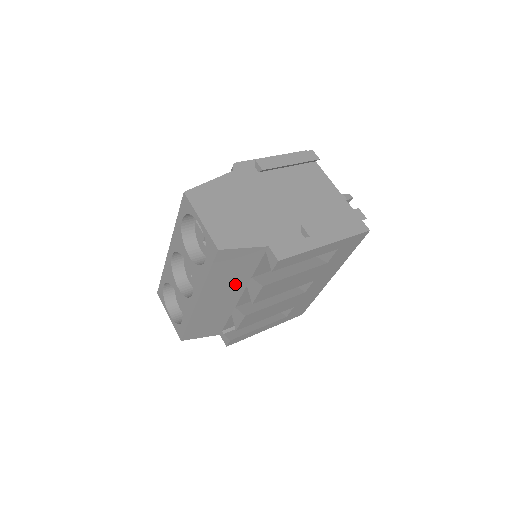
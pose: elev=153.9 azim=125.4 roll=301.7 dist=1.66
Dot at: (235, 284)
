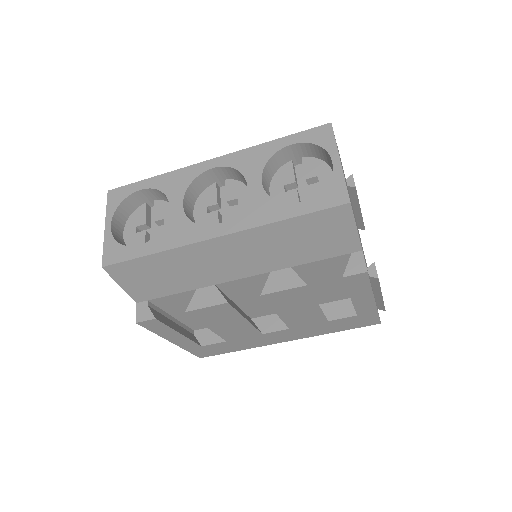
Dot at: (272, 258)
